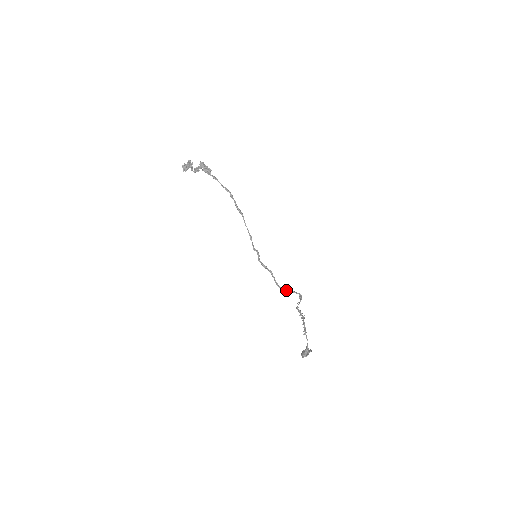
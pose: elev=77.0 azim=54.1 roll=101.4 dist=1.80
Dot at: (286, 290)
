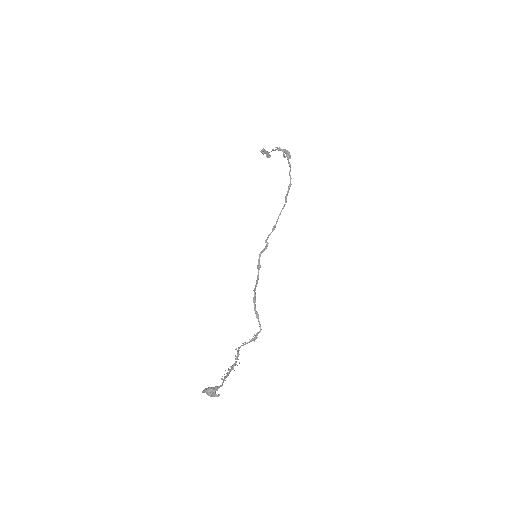
Dot at: (255, 307)
